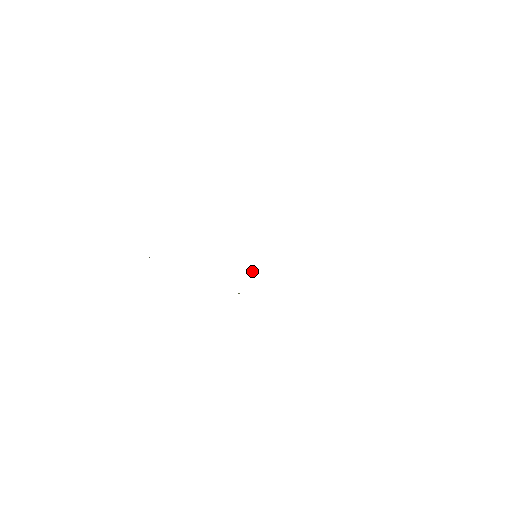
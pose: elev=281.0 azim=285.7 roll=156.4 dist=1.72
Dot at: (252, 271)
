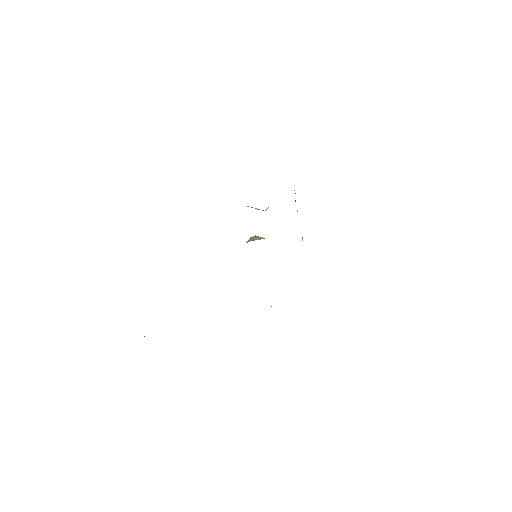
Dot at: occluded
